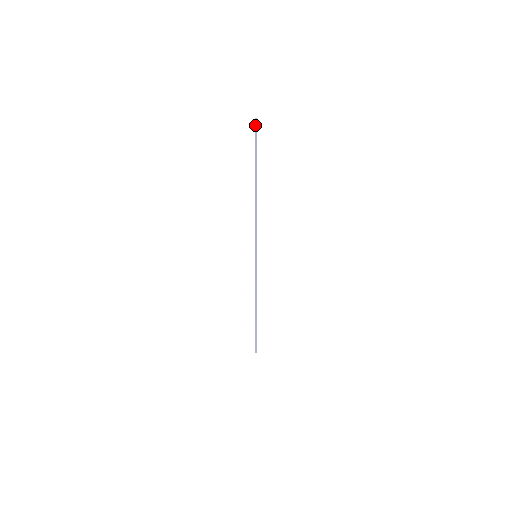
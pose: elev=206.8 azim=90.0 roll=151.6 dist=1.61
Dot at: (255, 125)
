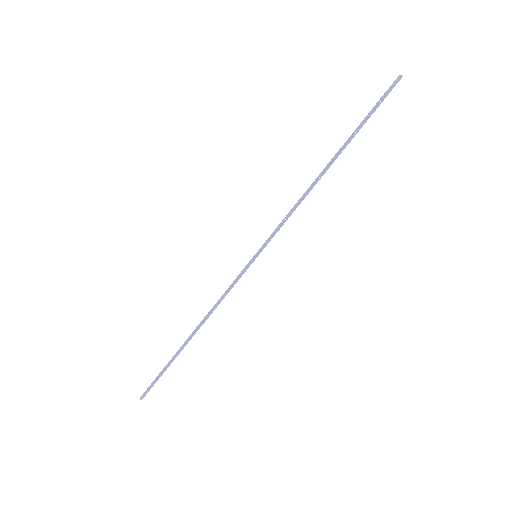
Dot at: (394, 82)
